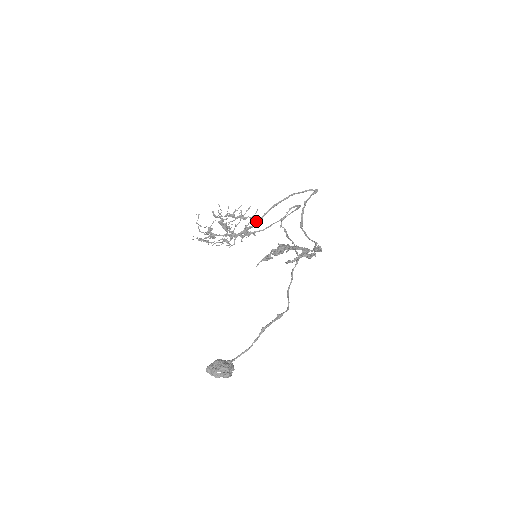
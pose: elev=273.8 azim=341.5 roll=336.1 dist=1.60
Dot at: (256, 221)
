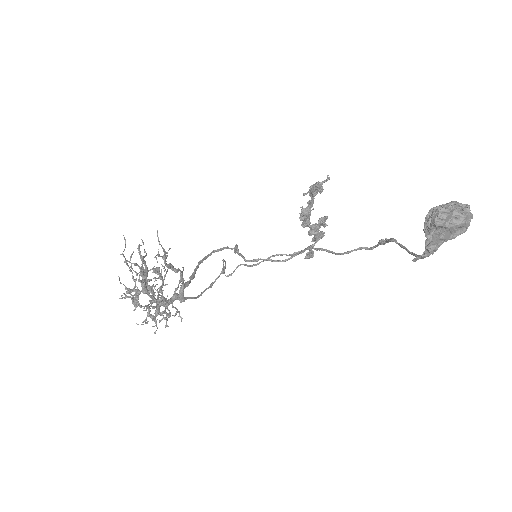
Dot at: (189, 277)
